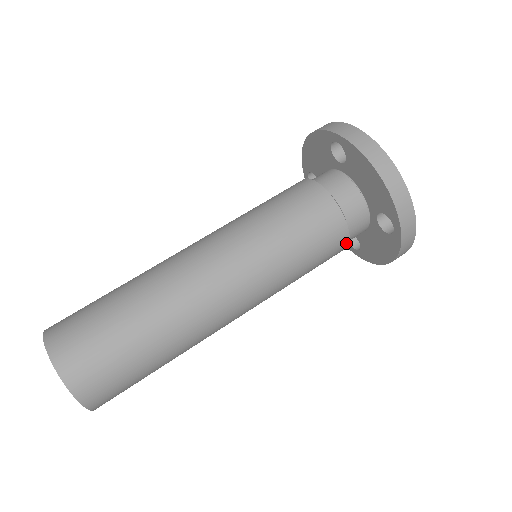
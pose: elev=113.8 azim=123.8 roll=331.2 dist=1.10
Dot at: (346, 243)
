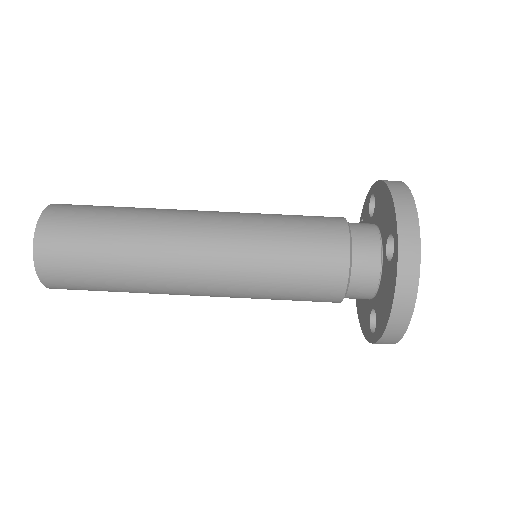
Dot at: occluded
